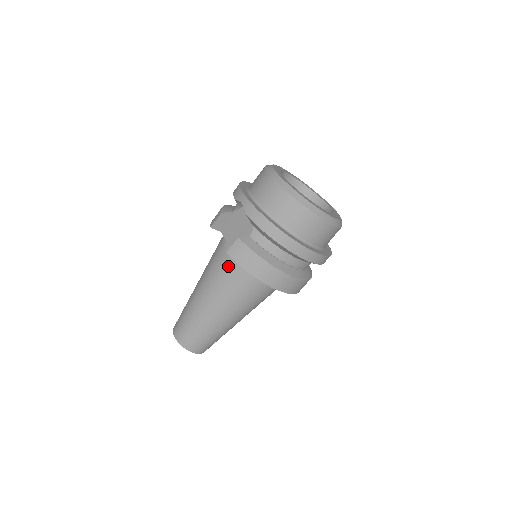
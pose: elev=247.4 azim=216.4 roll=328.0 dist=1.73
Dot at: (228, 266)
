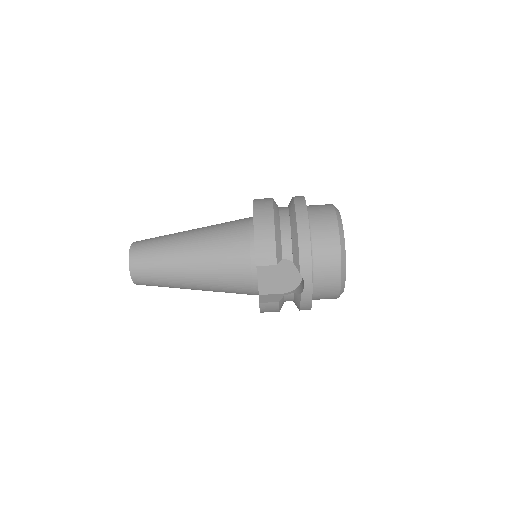
Dot at: (242, 288)
